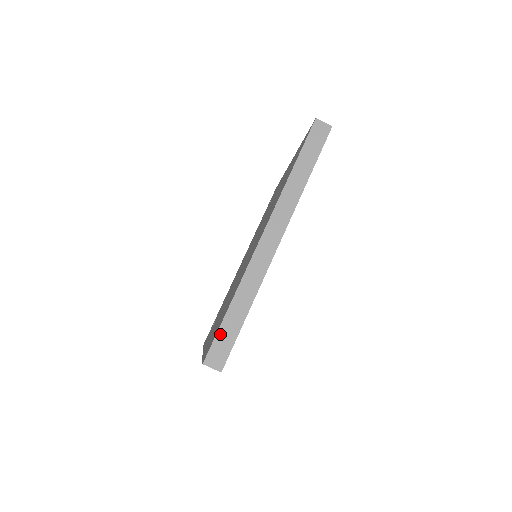
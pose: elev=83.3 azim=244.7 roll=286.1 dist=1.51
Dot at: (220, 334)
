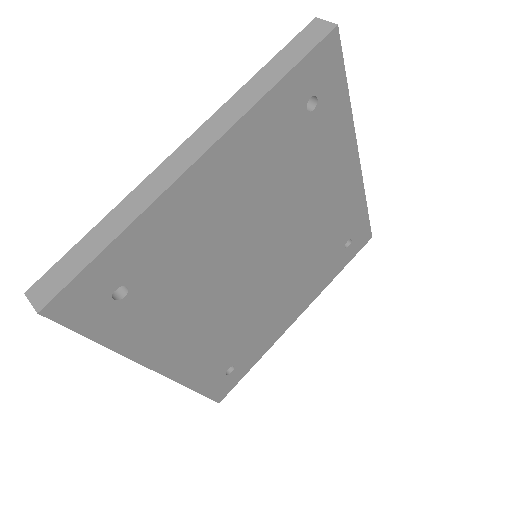
Dot at: occluded
